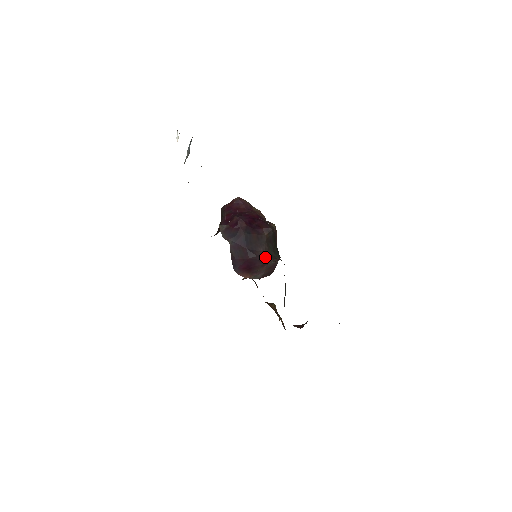
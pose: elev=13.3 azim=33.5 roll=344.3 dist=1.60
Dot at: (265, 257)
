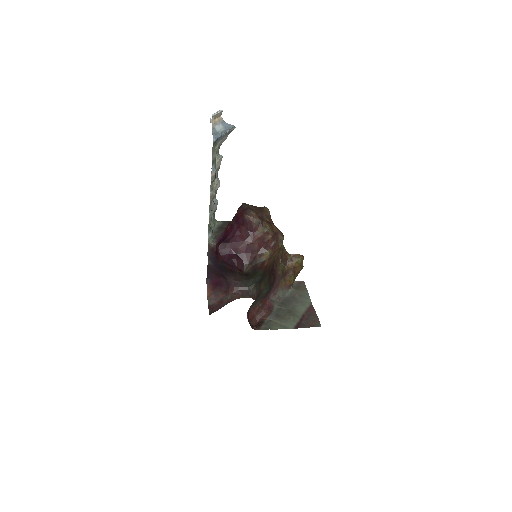
Dot at: (232, 285)
